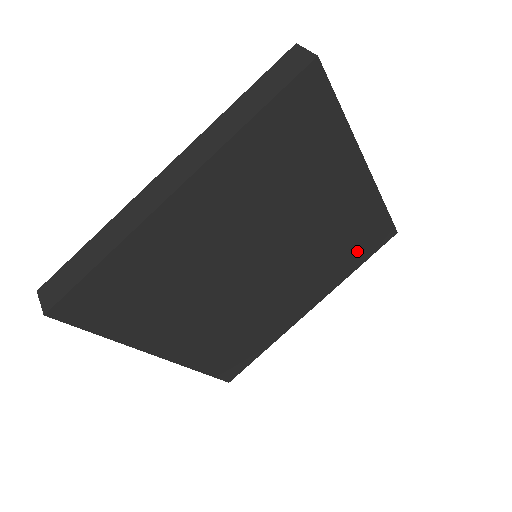
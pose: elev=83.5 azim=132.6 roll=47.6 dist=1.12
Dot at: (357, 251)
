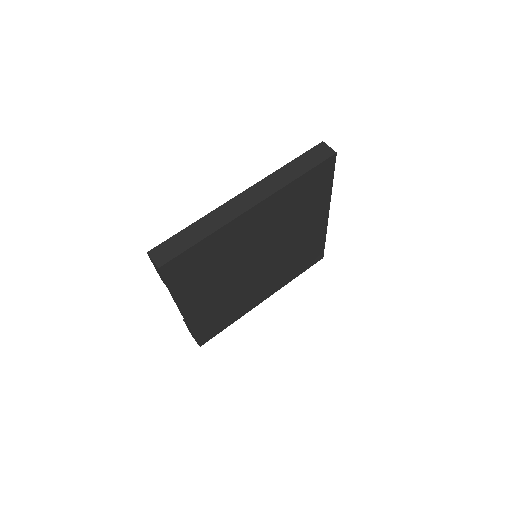
Dot at: (302, 265)
